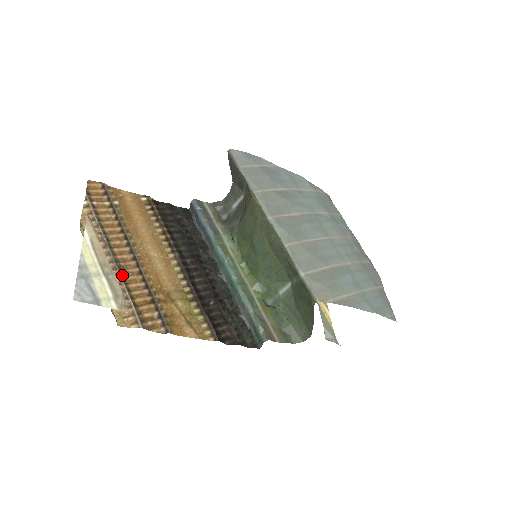
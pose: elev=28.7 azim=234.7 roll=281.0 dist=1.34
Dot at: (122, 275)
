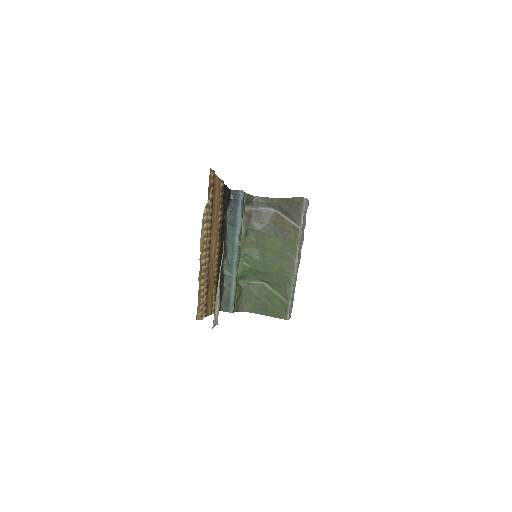
Dot at: occluded
